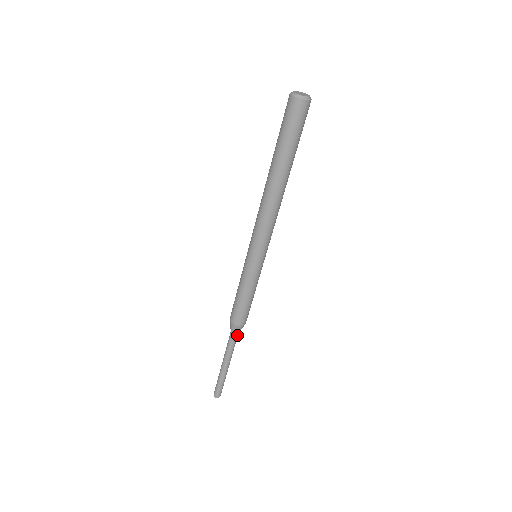
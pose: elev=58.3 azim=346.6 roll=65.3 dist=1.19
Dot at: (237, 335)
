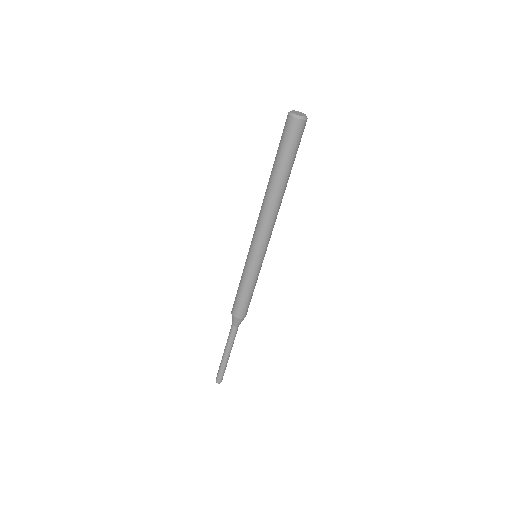
Dot at: (238, 326)
